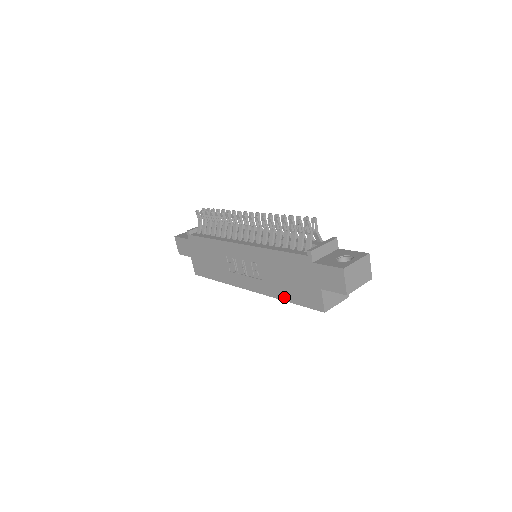
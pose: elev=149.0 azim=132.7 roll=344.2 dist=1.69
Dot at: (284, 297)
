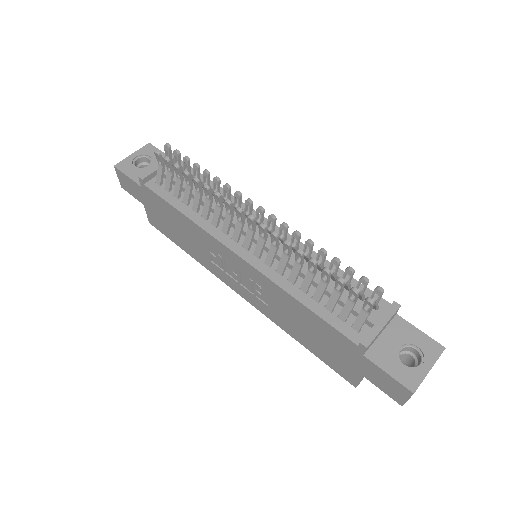
Dot at: (296, 338)
